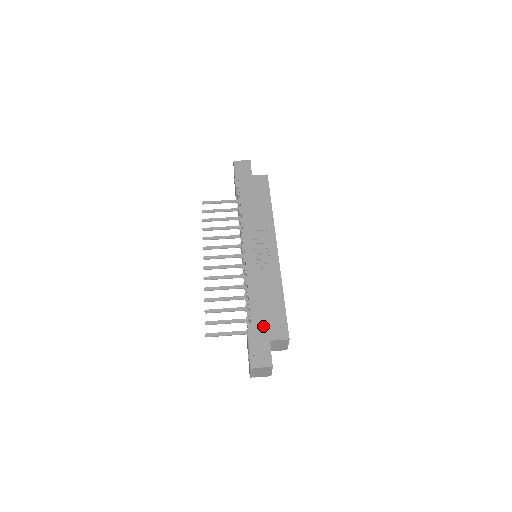
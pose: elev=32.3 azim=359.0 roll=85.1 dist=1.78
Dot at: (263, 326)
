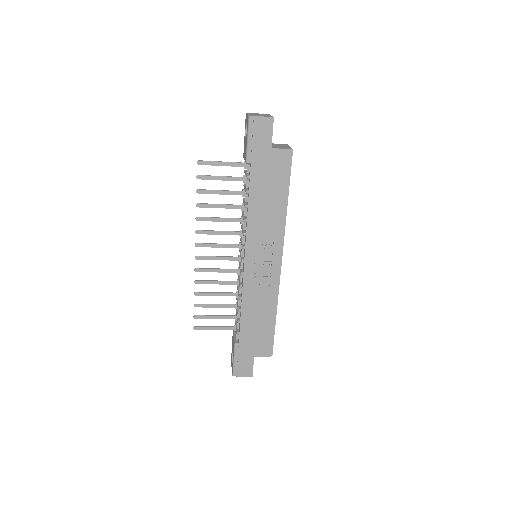
Dot at: (250, 344)
